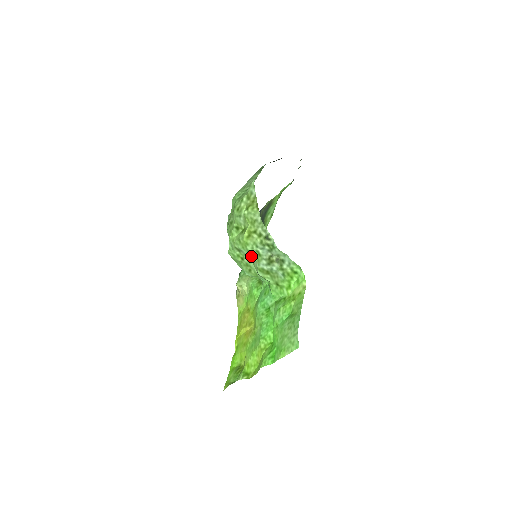
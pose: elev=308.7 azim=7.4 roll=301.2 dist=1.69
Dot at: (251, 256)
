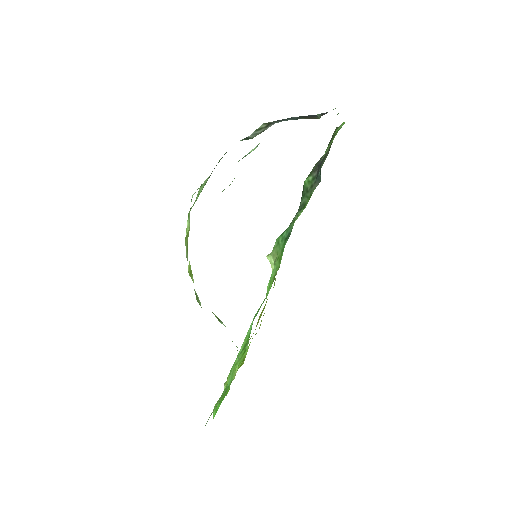
Dot at: occluded
